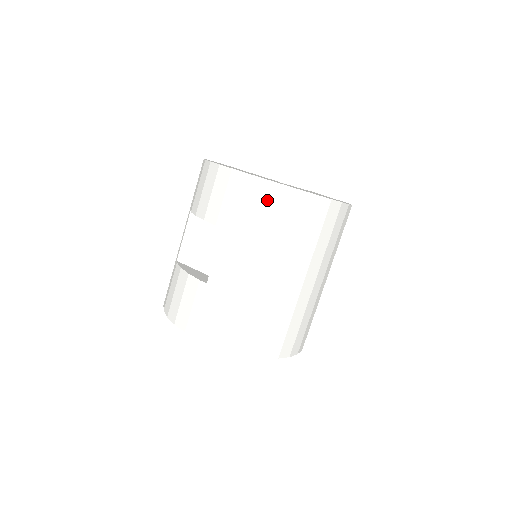
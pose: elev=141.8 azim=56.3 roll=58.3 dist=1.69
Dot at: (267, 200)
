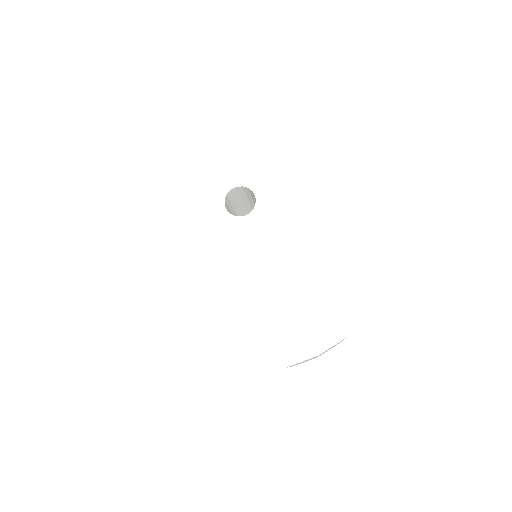
Dot at: occluded
